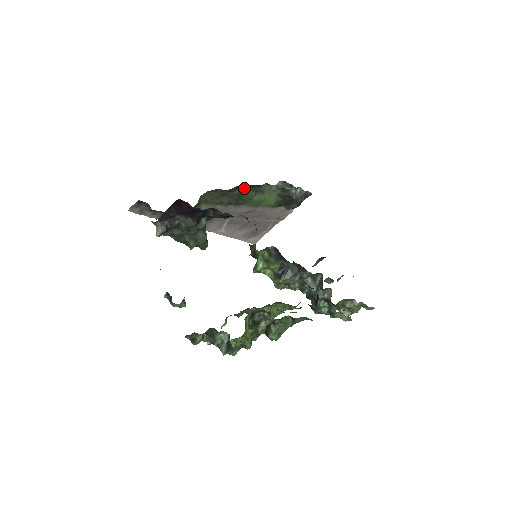
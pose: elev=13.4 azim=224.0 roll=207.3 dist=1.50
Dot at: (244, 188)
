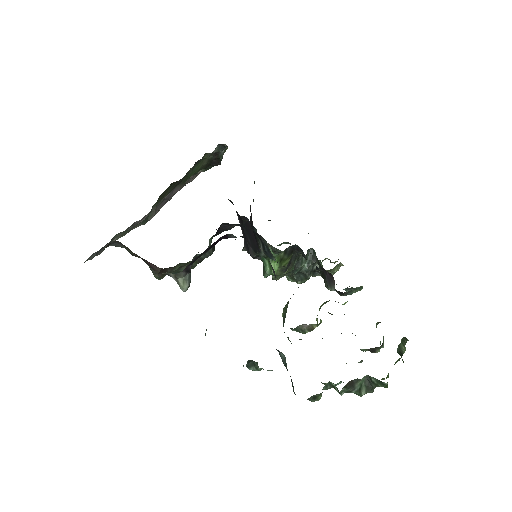
Dot at: (192, 167)
